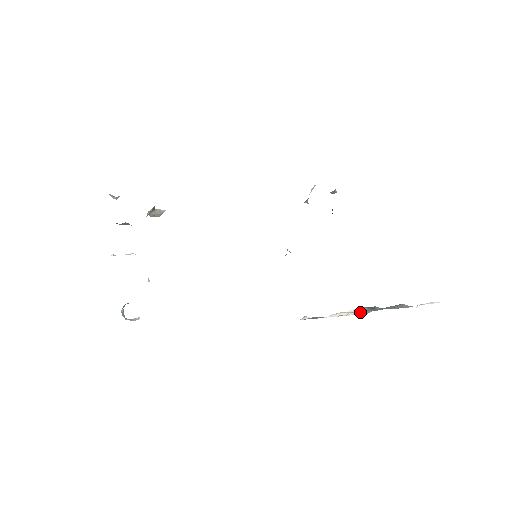
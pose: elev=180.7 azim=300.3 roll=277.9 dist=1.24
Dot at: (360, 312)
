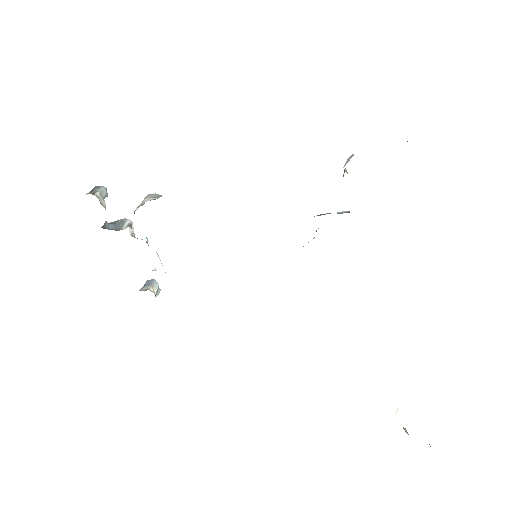
Dot at: occluded
